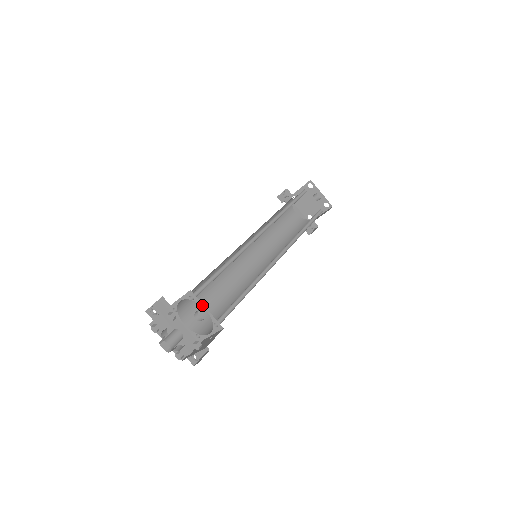
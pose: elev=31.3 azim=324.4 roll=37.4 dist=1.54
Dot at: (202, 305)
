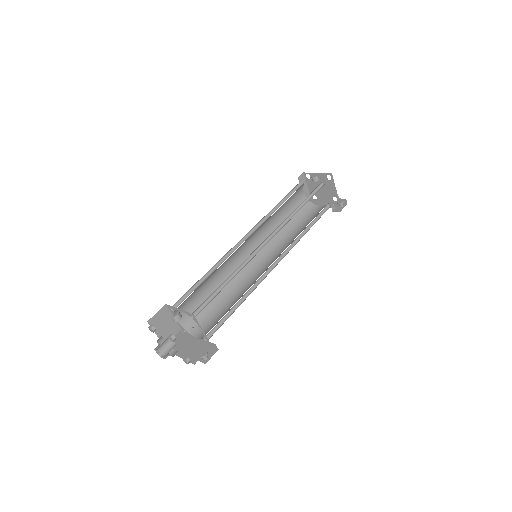
Dot at: (176, 309)
